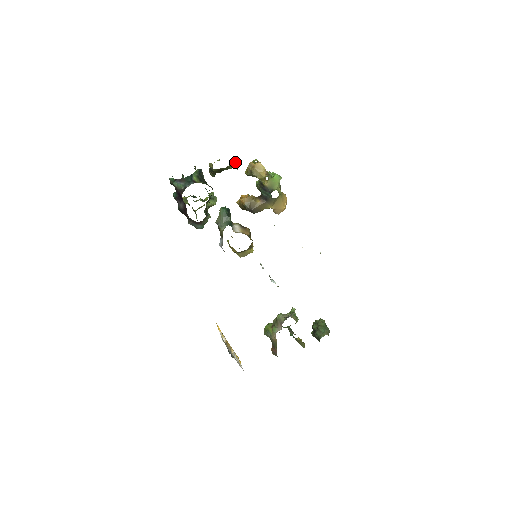
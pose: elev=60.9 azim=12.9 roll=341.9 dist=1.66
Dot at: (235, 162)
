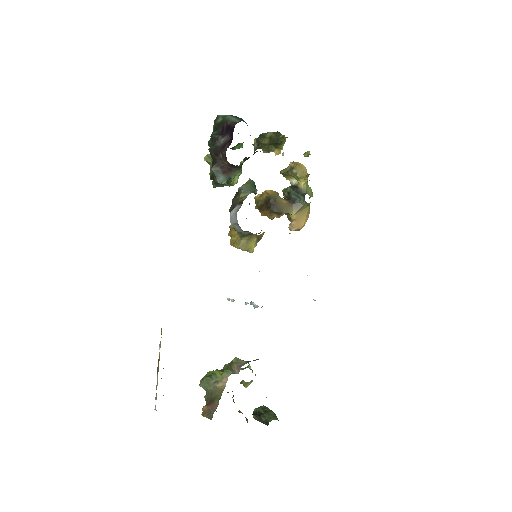
Dot at: (279, 153)
